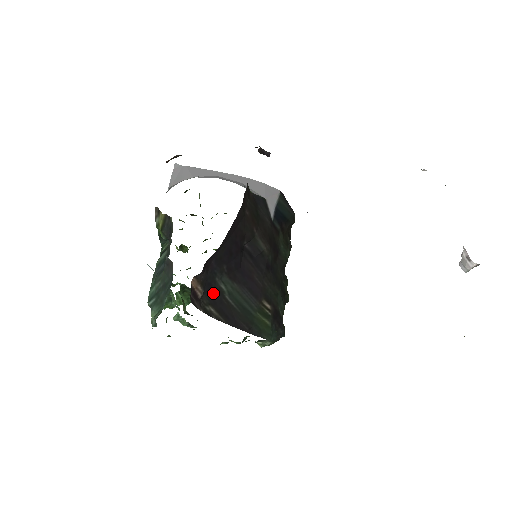
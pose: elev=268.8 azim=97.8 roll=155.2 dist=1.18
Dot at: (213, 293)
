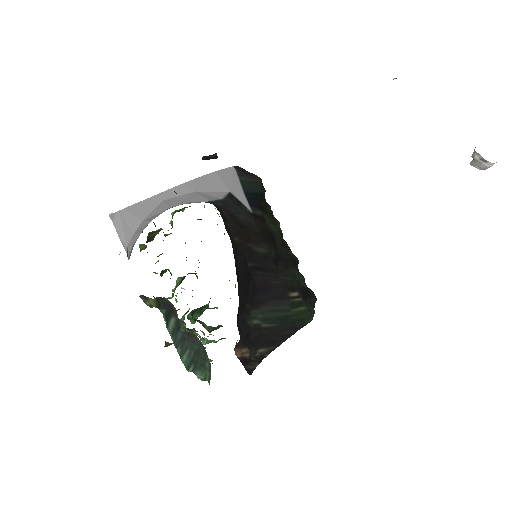
Dot at: (253, 337)
